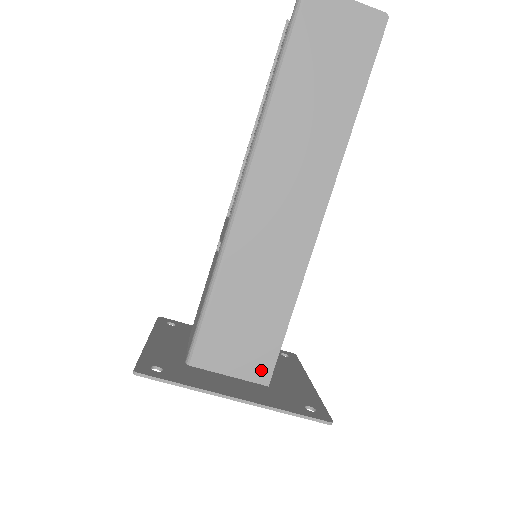
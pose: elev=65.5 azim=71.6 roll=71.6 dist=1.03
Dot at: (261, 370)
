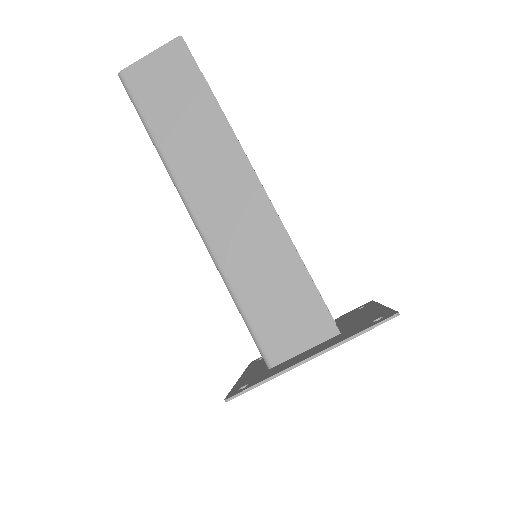
Dot at: (323, 326)
